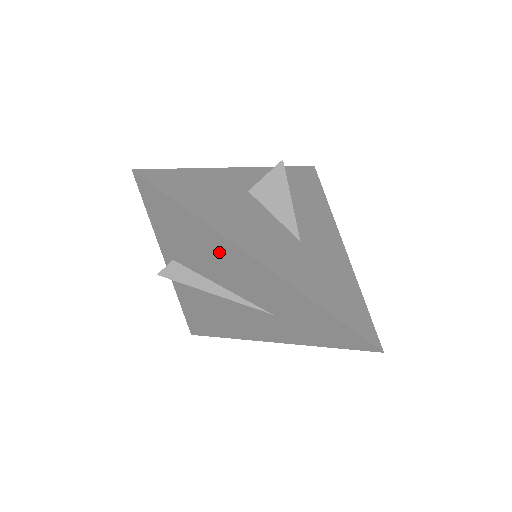
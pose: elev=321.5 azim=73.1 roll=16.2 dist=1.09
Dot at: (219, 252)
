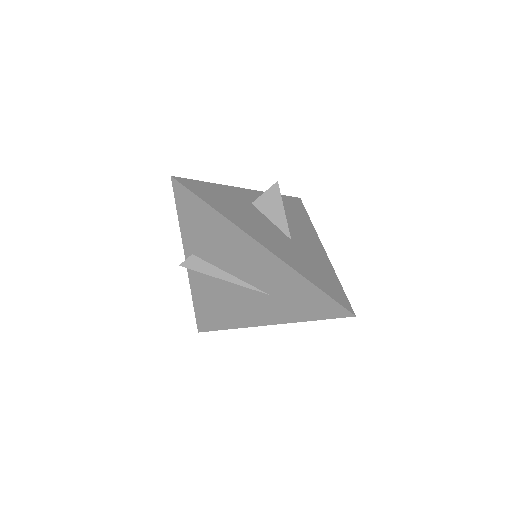
Dot at: (231, 240)
